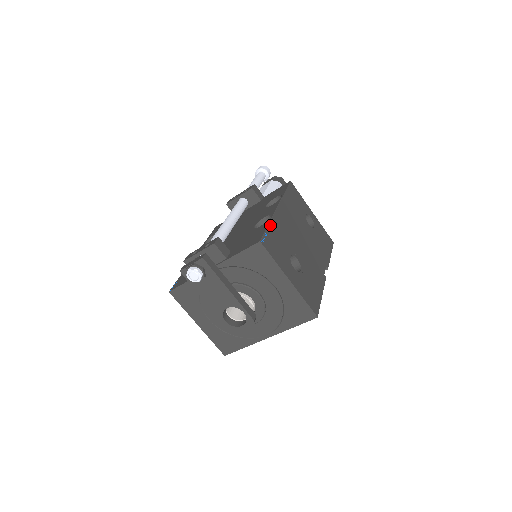
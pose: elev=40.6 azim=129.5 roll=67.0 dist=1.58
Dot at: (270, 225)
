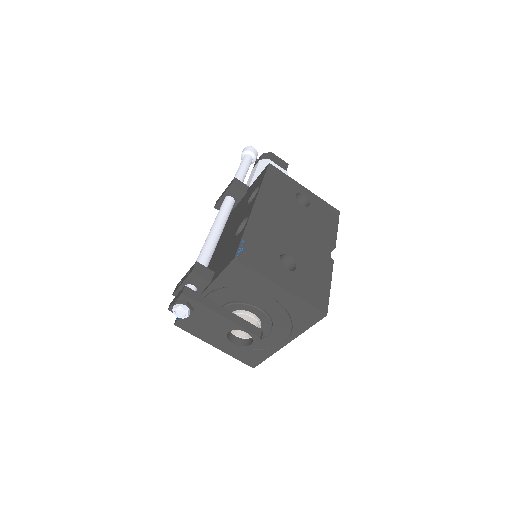
Dot at: (246, 232)
